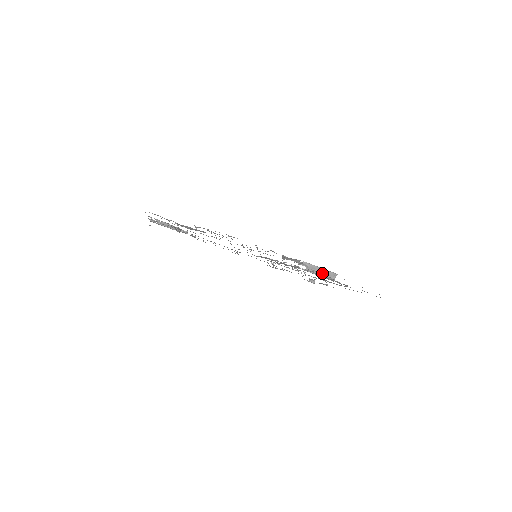
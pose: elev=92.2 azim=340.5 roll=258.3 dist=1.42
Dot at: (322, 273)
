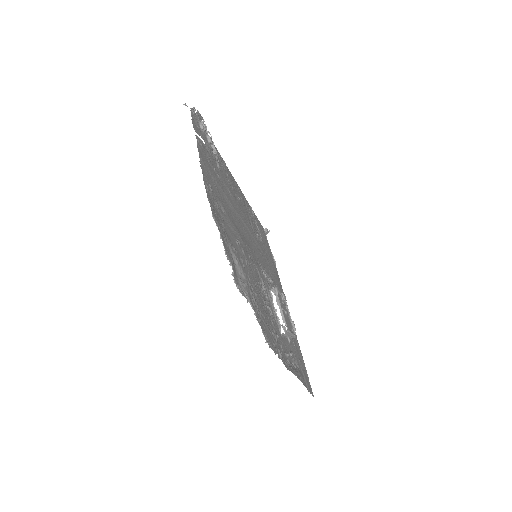
Dot at: (290, 335)
